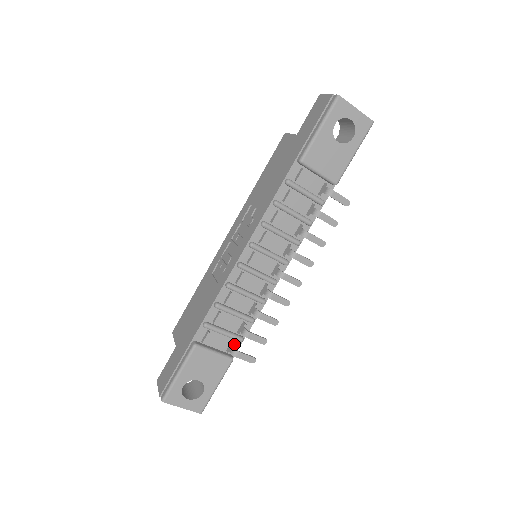
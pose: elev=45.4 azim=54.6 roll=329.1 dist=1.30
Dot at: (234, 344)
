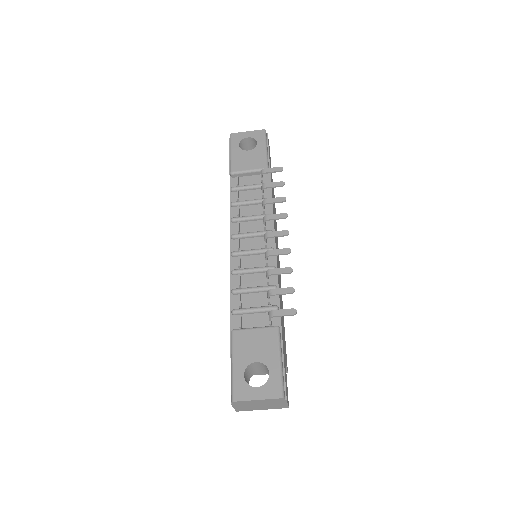
Dot at: occluded
